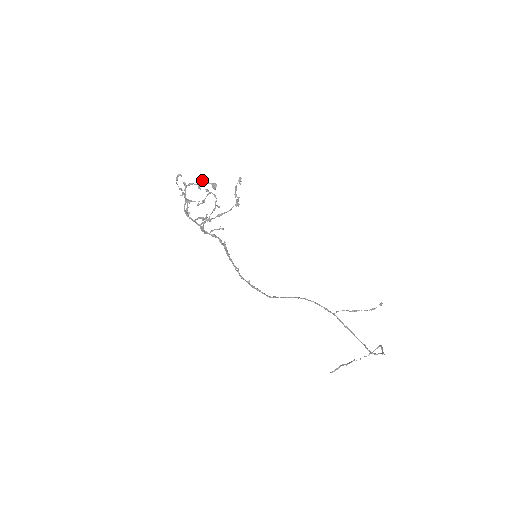
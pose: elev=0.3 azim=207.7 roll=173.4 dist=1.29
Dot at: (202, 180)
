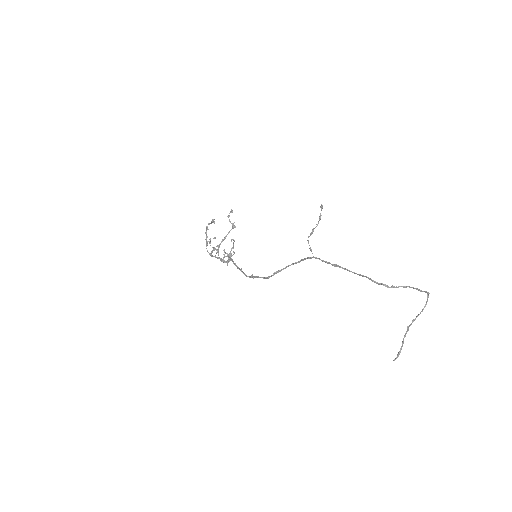
Dot at: (208, 224)
